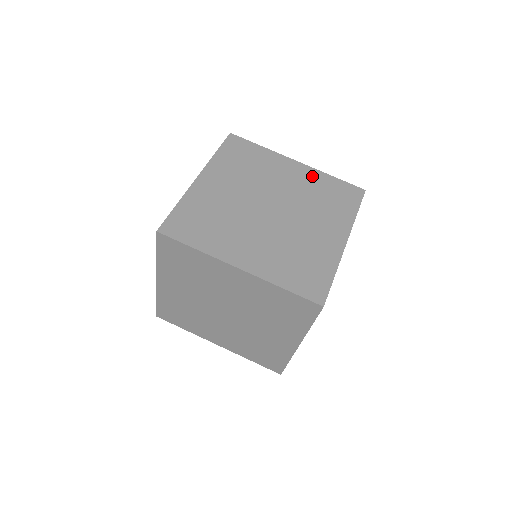
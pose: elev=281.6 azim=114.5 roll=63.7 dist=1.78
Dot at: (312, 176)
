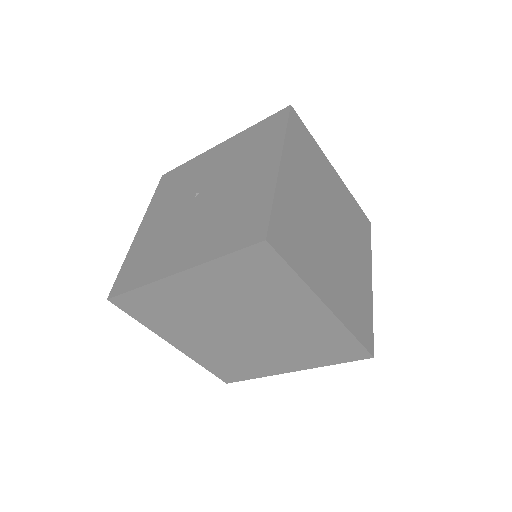
Dot at: (326, 326)
